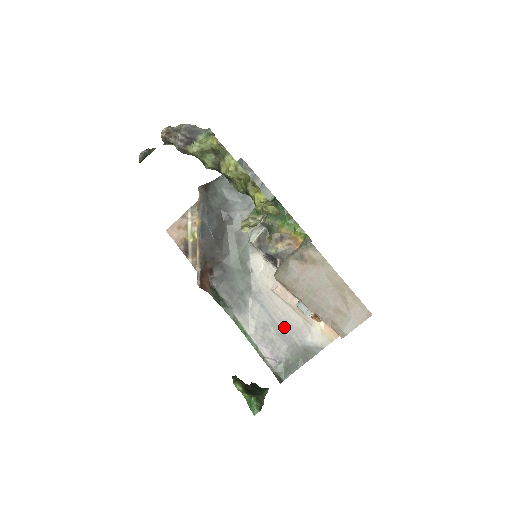
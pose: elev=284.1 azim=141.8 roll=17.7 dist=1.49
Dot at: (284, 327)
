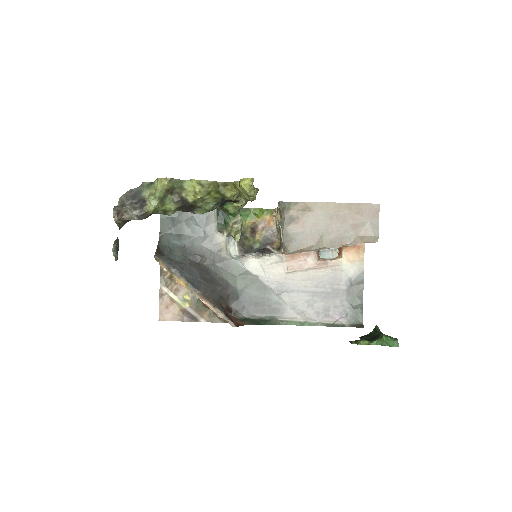
Dot at: (322, 288)
